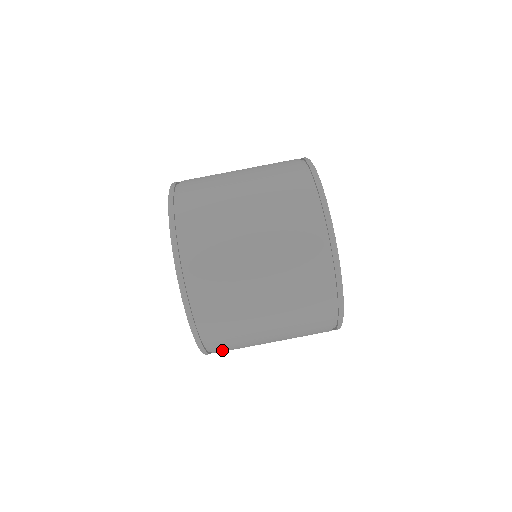
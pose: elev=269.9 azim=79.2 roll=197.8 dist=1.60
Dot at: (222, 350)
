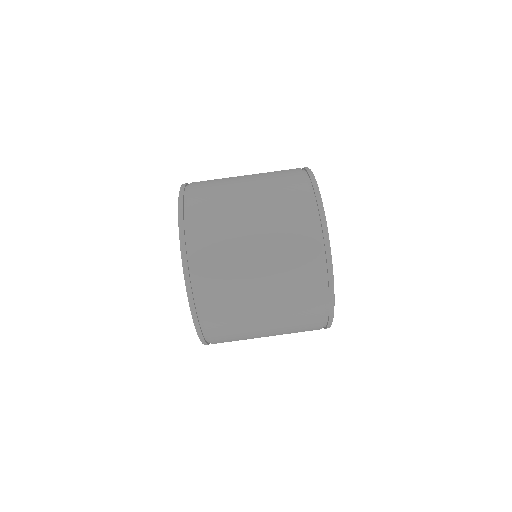
Dot at: (210, 306)
